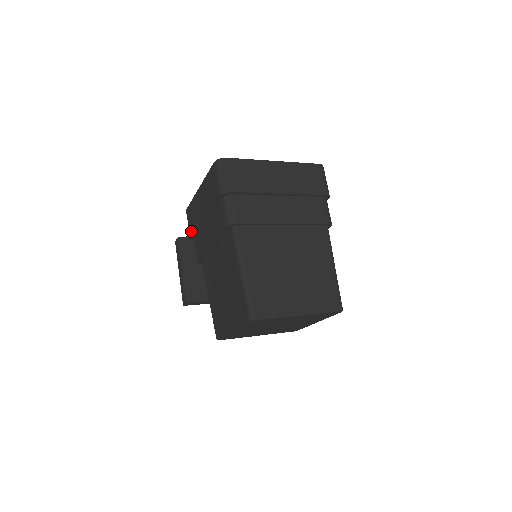
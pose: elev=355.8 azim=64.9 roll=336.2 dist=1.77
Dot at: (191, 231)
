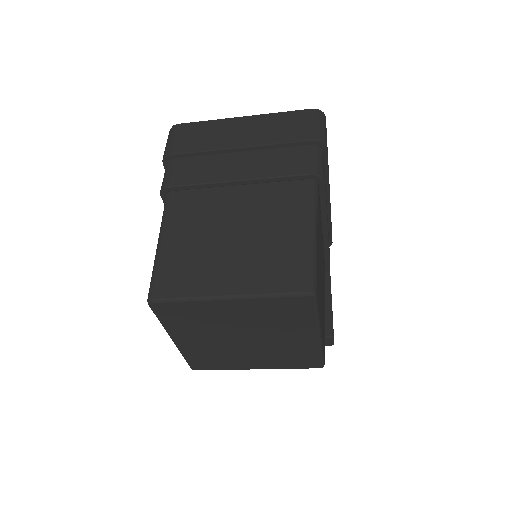
Dot at: occluded
